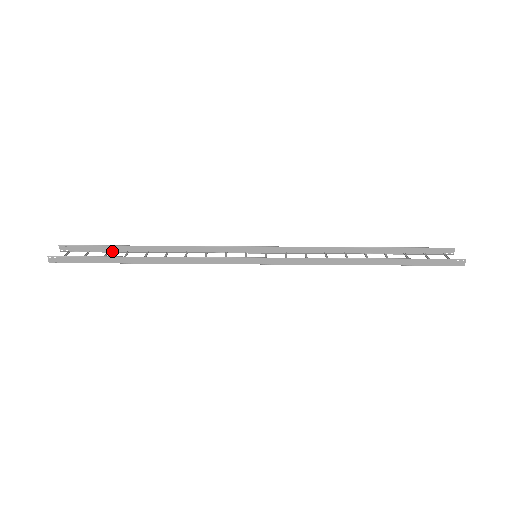
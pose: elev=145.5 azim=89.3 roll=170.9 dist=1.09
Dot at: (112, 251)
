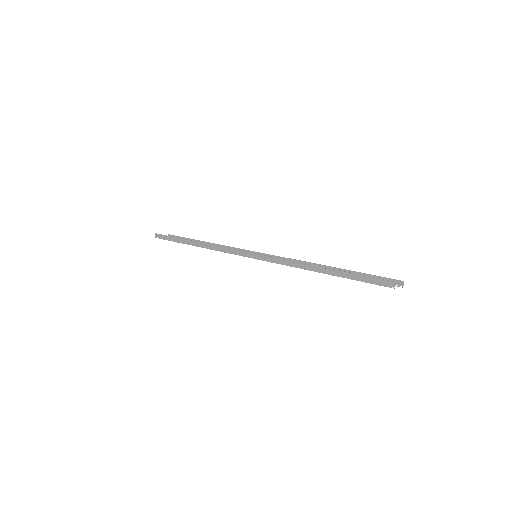
Dot at: occluded
